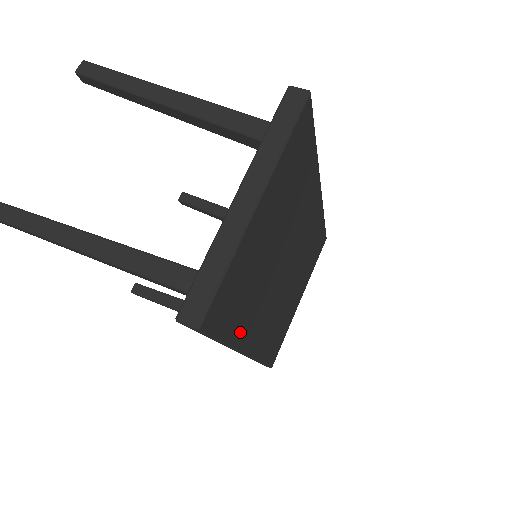
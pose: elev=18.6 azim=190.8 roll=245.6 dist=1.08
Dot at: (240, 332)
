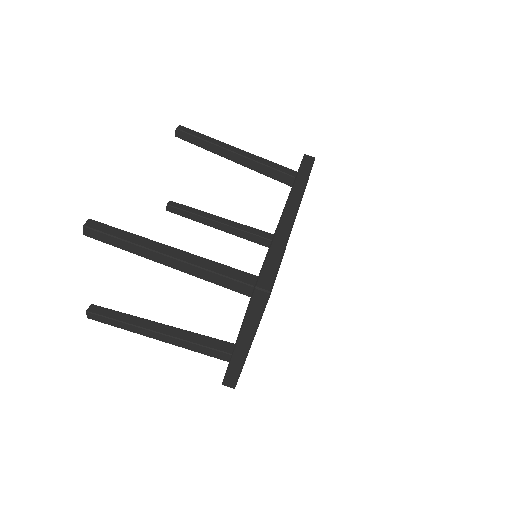
Dot at: occluded
